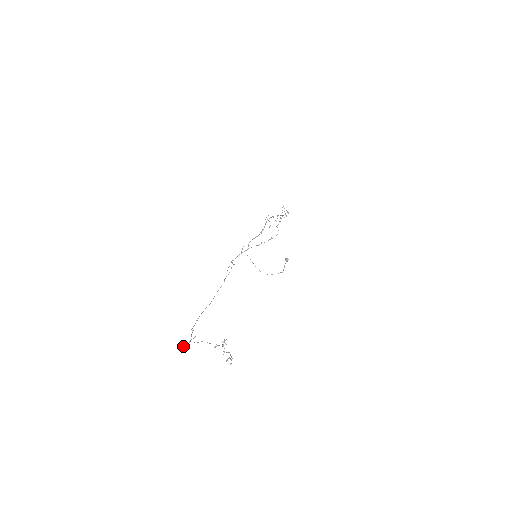
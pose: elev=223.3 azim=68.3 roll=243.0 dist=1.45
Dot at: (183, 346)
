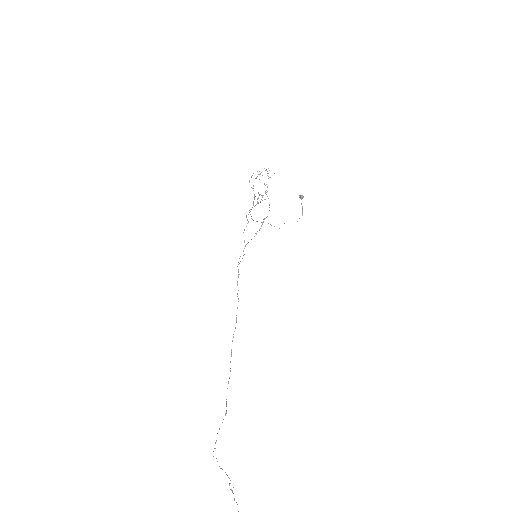
Dot at: occluded
